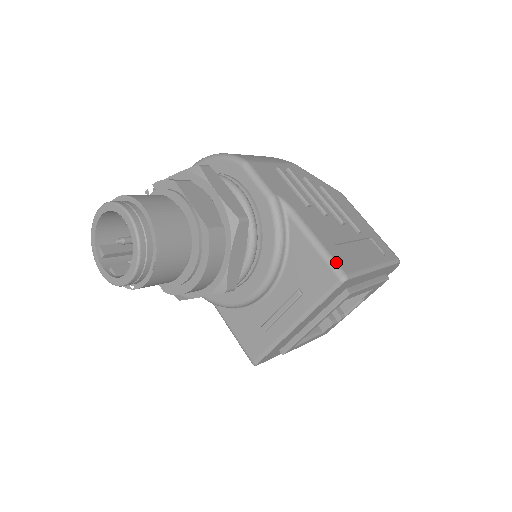
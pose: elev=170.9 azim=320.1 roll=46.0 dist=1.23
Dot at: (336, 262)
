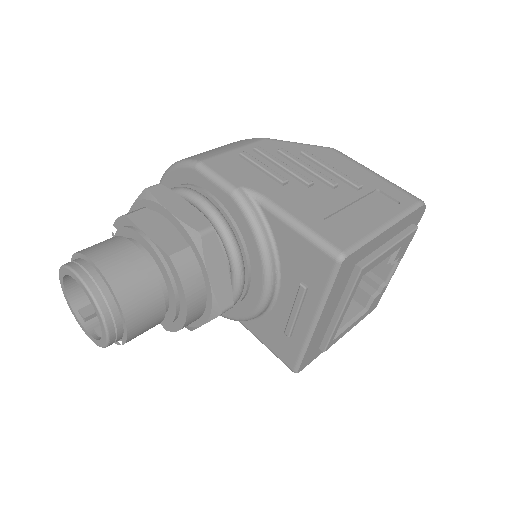
Dot at: (326, 241)
